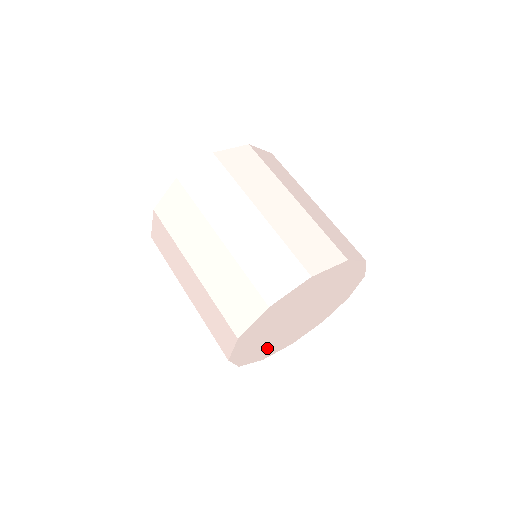
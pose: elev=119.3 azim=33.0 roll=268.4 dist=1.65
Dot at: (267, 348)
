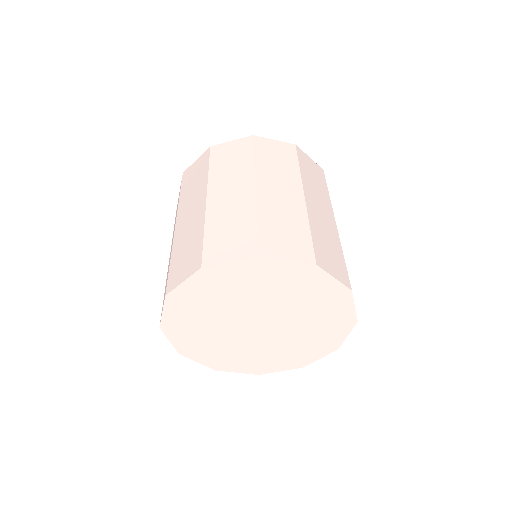
Dot at: (198, 337)
